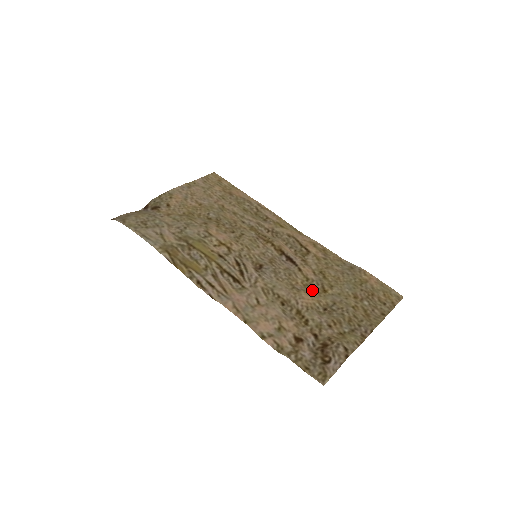
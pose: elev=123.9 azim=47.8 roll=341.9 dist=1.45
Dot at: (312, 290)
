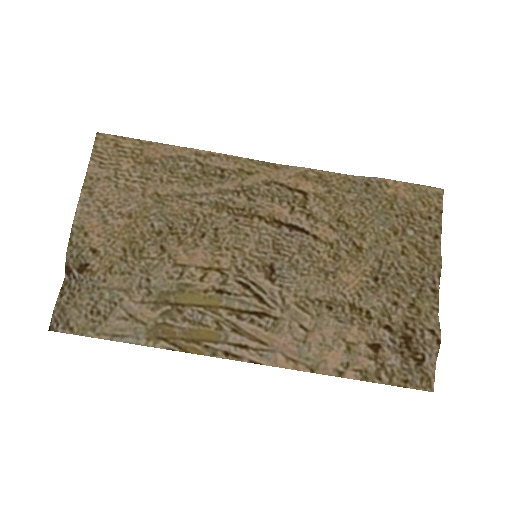
Dot at: (346, 259)
